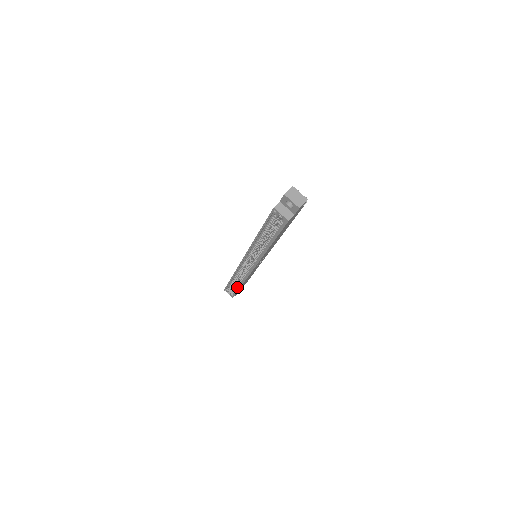
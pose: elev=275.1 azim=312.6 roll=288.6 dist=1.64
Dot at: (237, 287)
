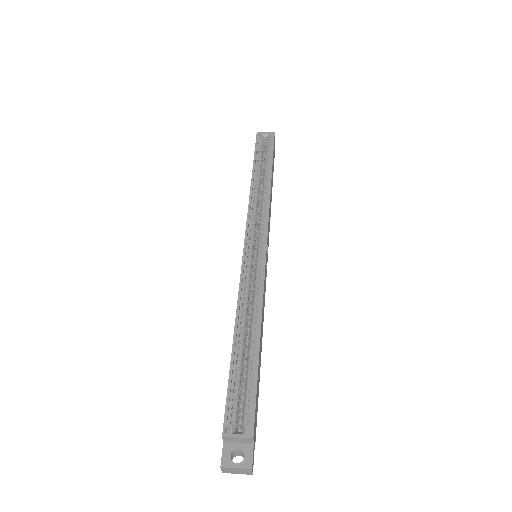
Dot at: (252, 365)
